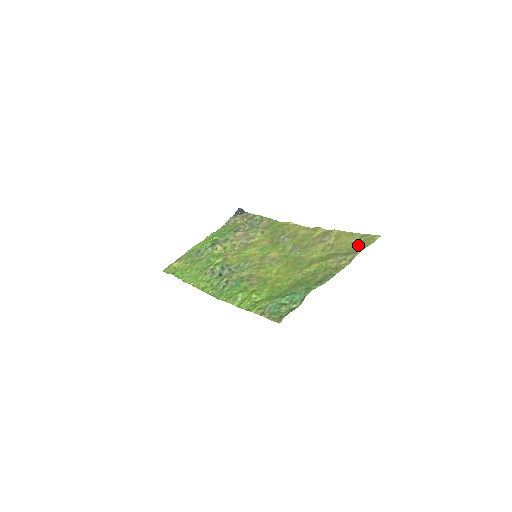
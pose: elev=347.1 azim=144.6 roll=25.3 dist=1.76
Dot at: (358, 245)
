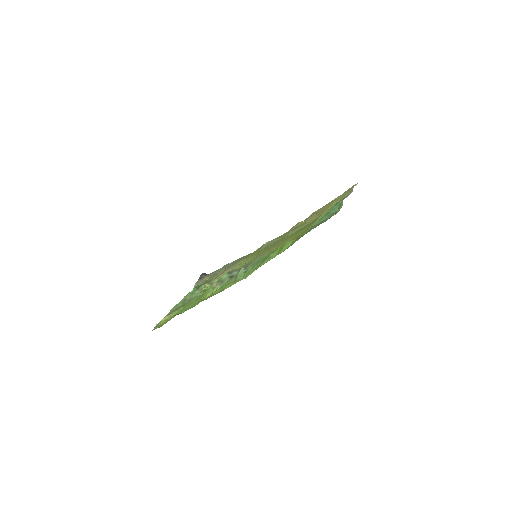
Dot at: occluded
